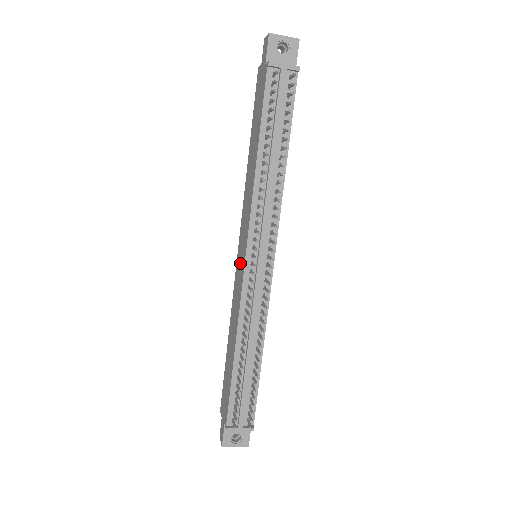
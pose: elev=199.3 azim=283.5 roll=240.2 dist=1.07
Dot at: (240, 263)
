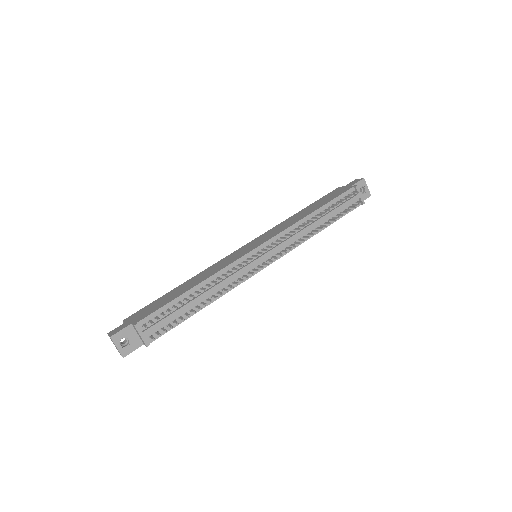
Dot at: (245, 249)
